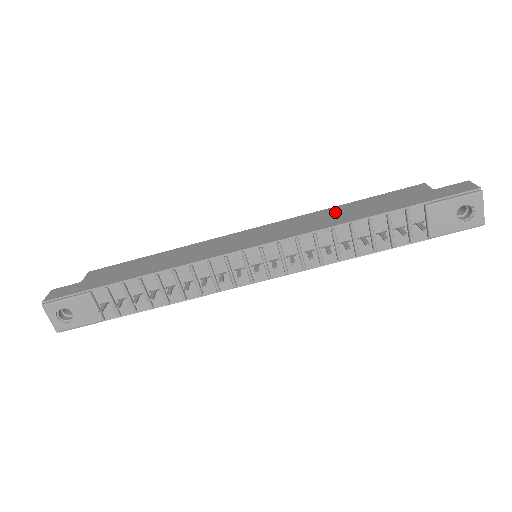
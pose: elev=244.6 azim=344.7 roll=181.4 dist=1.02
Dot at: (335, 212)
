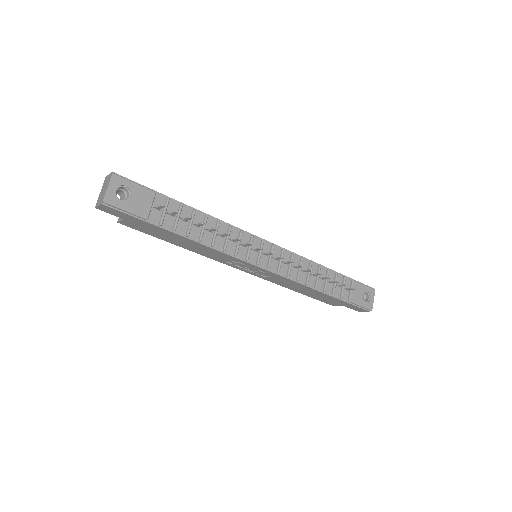
Dot at: occluded
